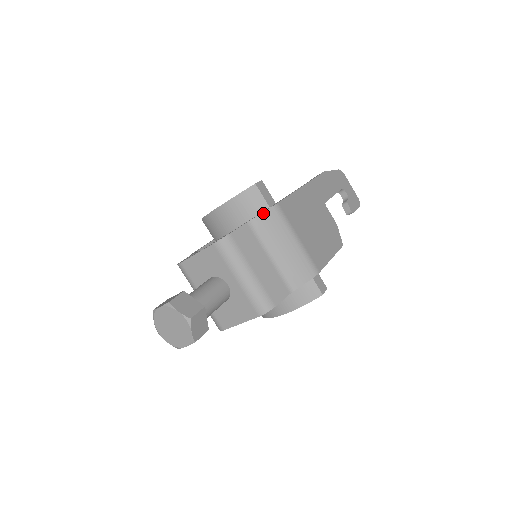
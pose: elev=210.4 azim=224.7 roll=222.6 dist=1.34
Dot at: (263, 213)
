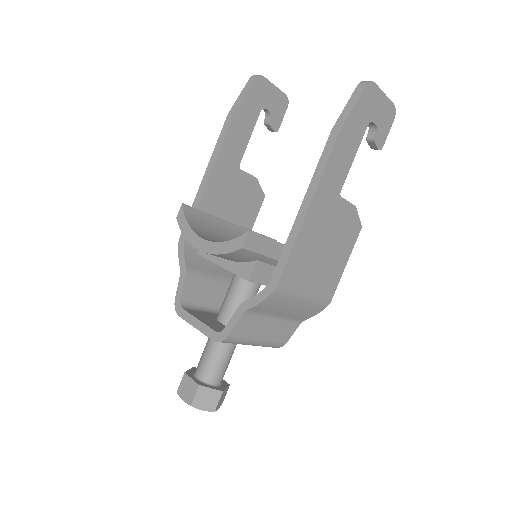
Dot at: (261, 303)
